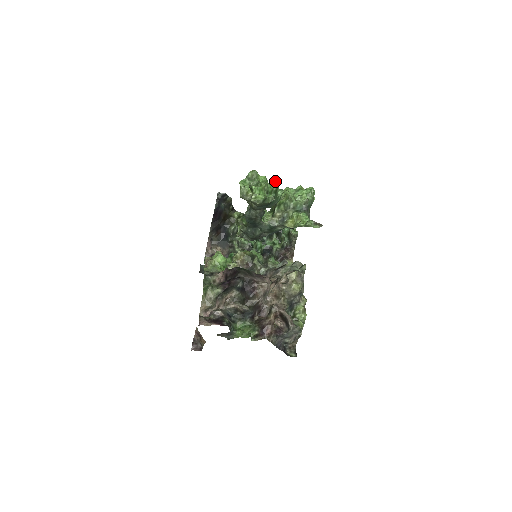
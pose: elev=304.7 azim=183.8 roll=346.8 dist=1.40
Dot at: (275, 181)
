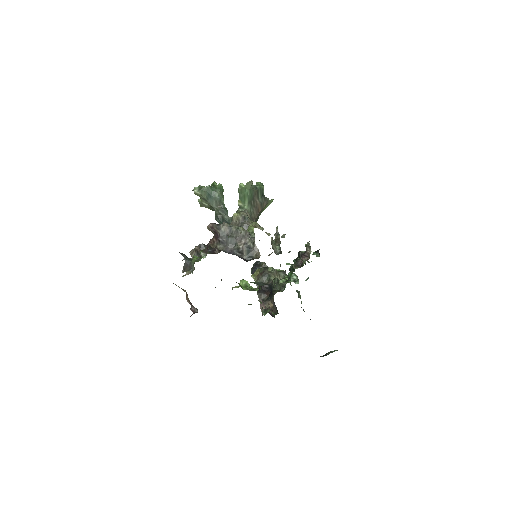
Dot at: occluded
